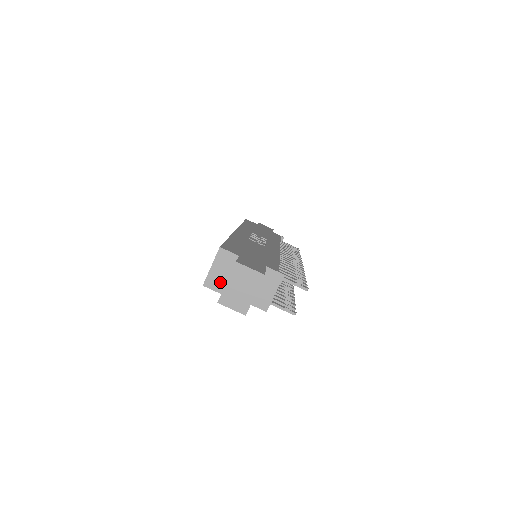
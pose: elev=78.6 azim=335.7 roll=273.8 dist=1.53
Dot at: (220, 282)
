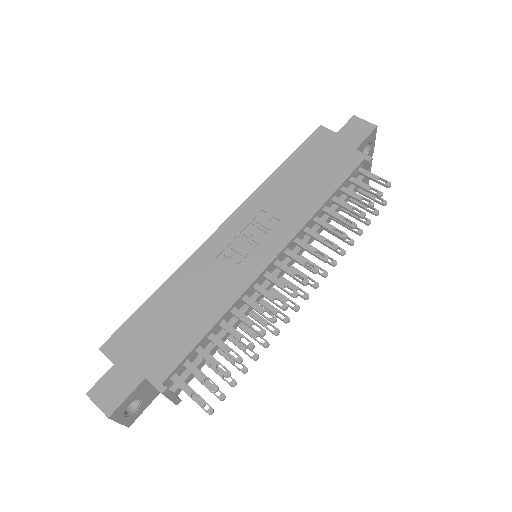
Dot at: occluded
